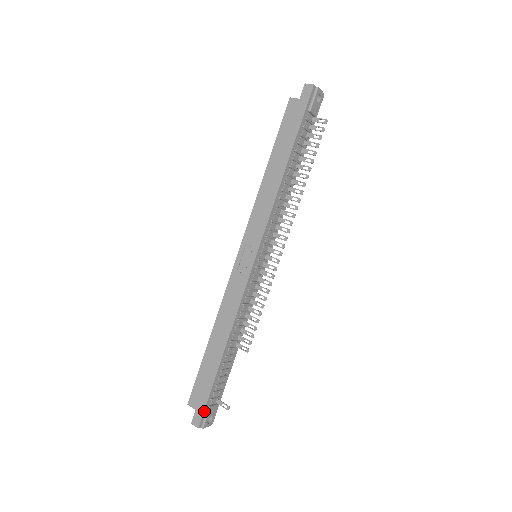
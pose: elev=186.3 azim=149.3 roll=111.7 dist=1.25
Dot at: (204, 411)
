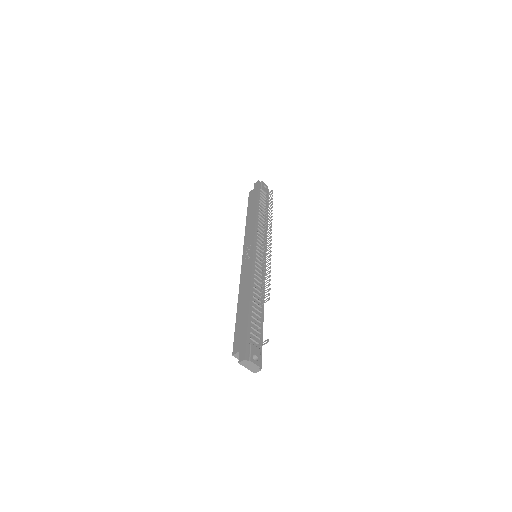
Dot at: (246, 346)
